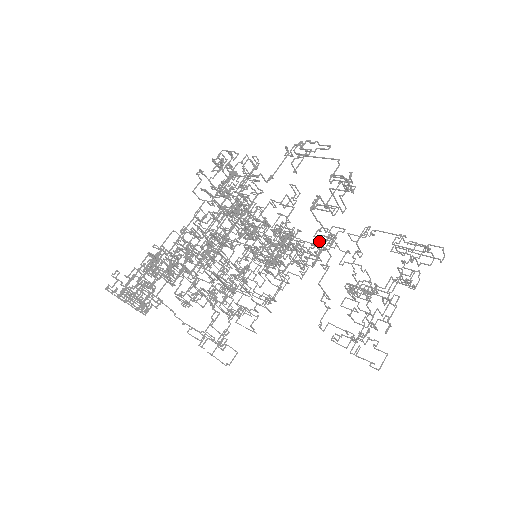
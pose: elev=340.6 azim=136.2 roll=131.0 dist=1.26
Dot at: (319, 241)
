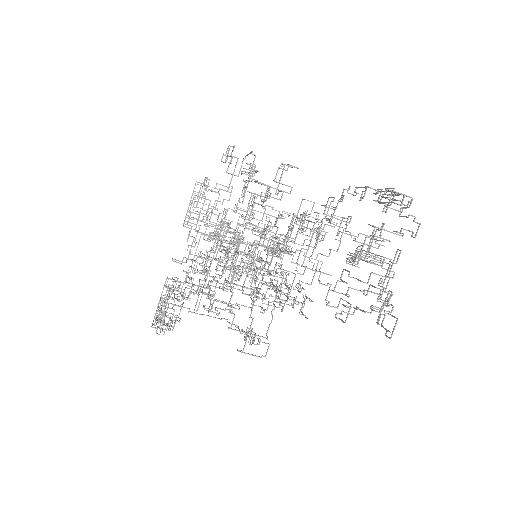
Dot at: occluded
